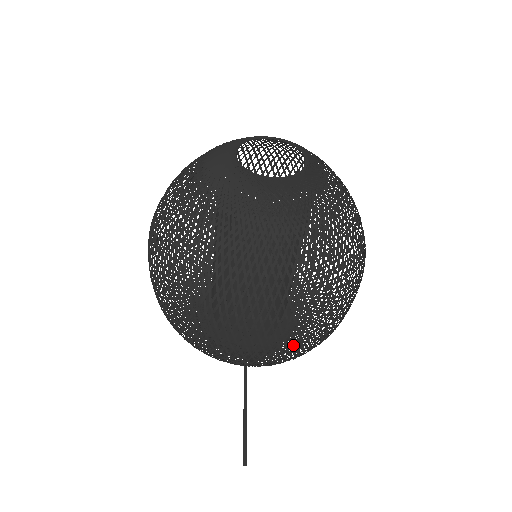
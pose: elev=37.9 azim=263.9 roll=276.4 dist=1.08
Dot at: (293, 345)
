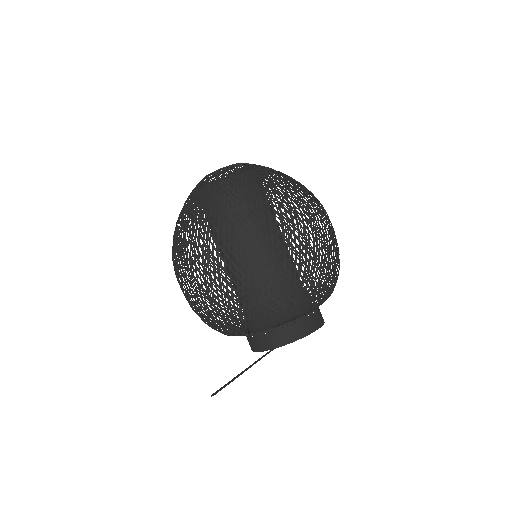
Dot at: (291, 318)
